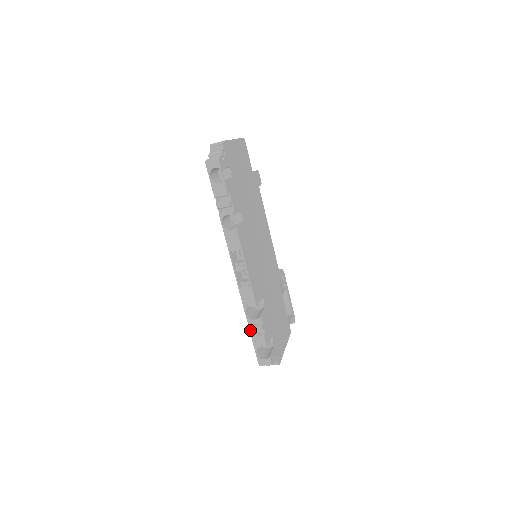
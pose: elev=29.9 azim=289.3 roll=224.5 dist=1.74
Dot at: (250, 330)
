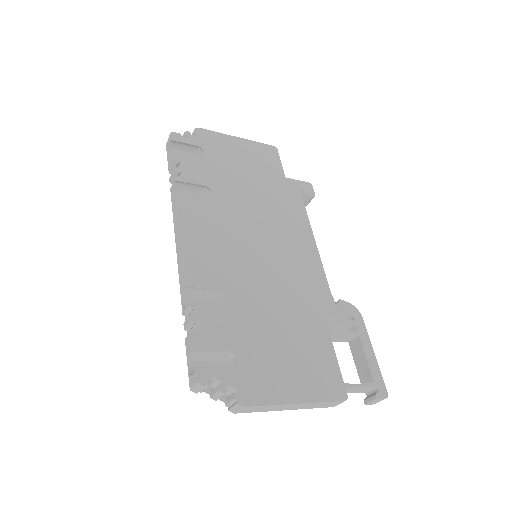
Dot at: (184, 327)
